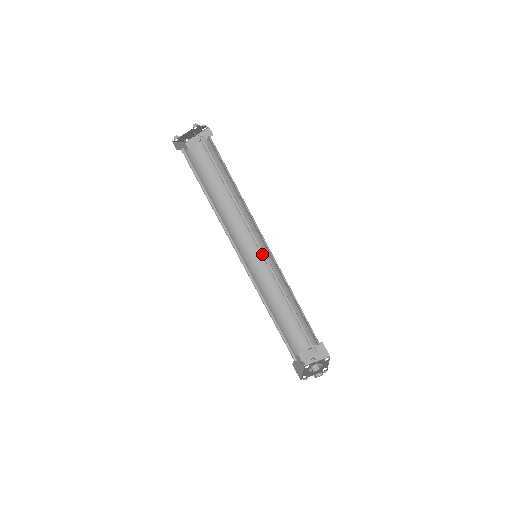
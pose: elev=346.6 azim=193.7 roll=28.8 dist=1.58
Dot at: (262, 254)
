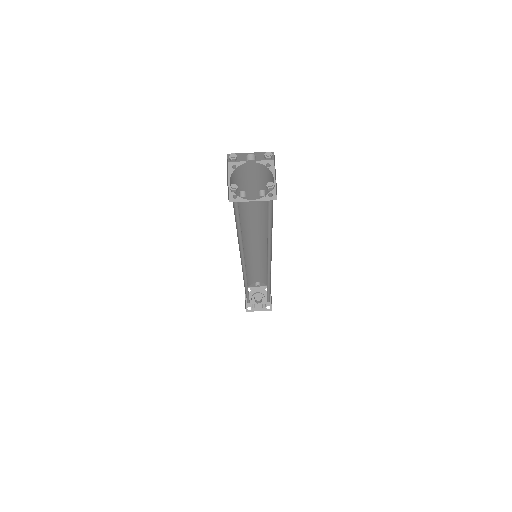
Dot at: (267, 266)
